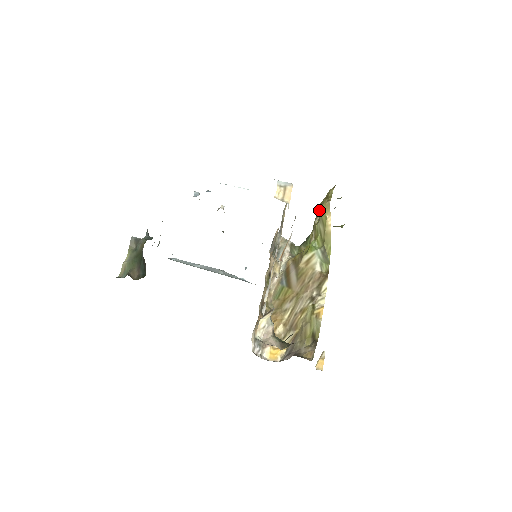
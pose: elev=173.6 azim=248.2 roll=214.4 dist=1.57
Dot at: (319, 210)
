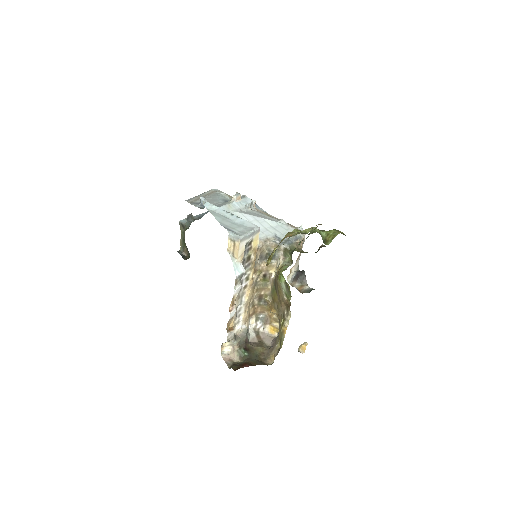
Dot at: occluded
